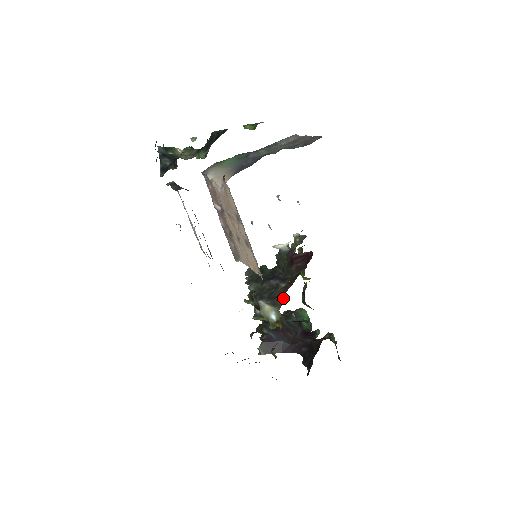
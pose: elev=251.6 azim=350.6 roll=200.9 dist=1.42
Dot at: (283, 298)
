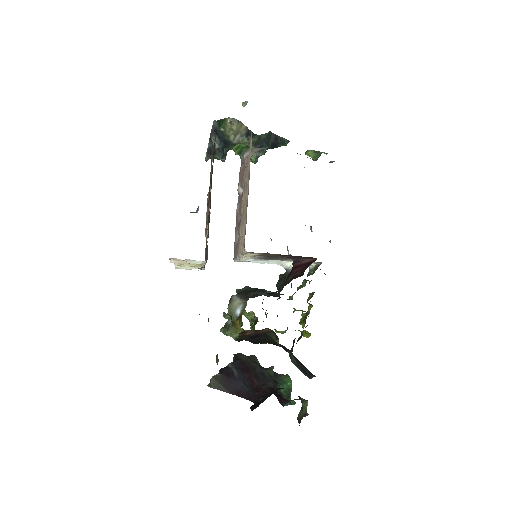
Dot at: occluded
